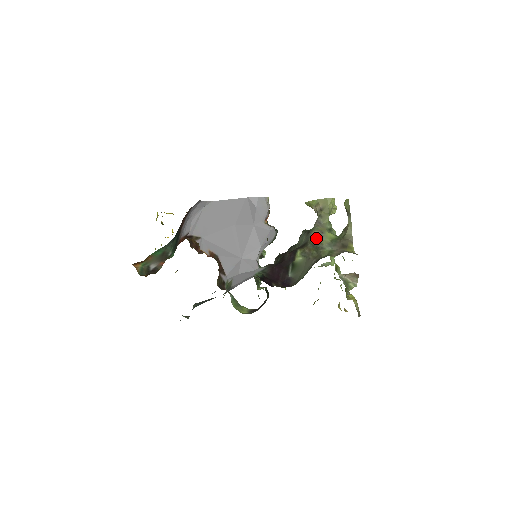
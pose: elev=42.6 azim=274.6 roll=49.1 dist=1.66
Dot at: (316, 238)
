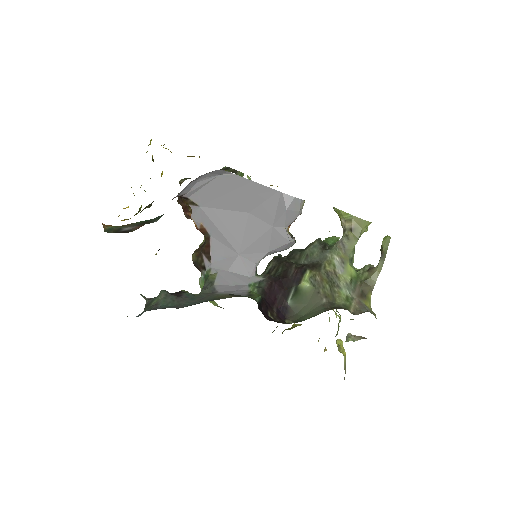
Dot at: (334, 266)
